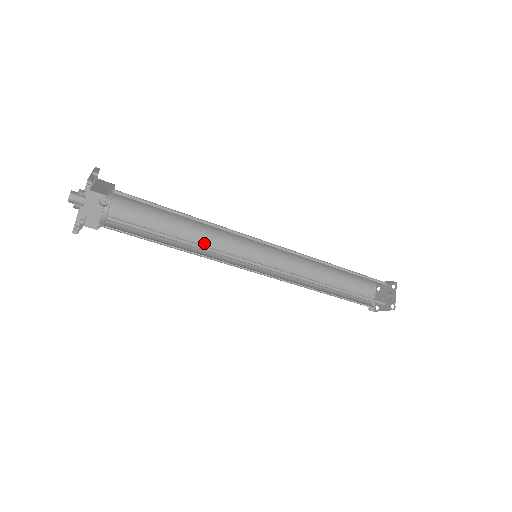
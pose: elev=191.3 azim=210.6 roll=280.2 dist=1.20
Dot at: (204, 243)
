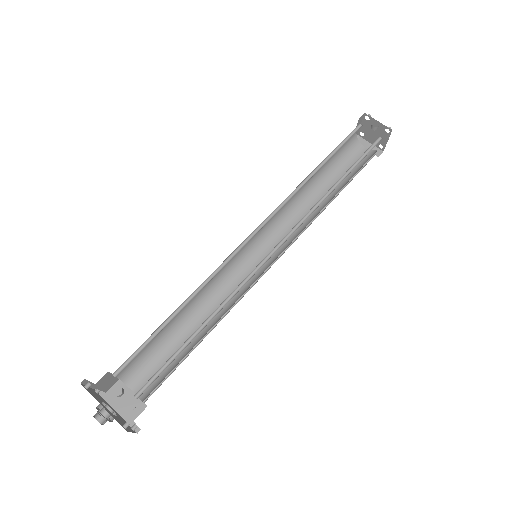
Dot at: (216, 303)
